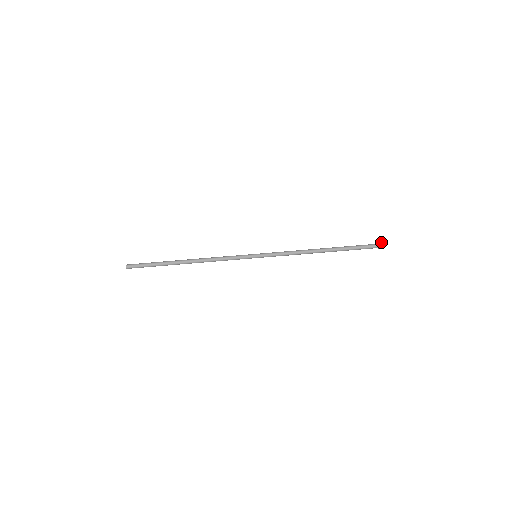
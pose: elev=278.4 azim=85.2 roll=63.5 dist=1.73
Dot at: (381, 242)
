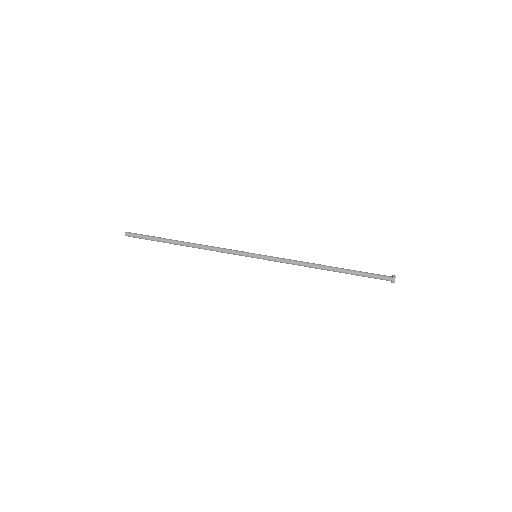
Dot at: occluded
